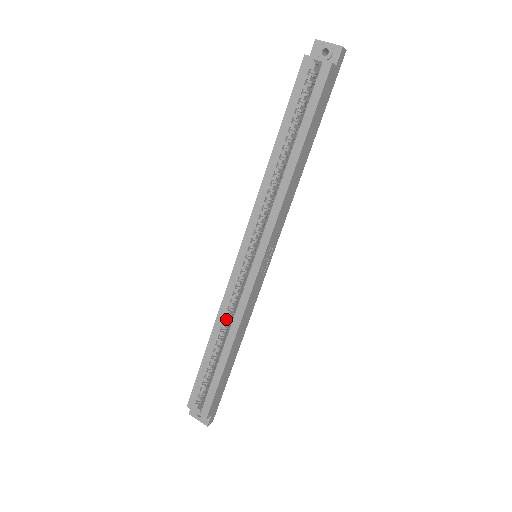
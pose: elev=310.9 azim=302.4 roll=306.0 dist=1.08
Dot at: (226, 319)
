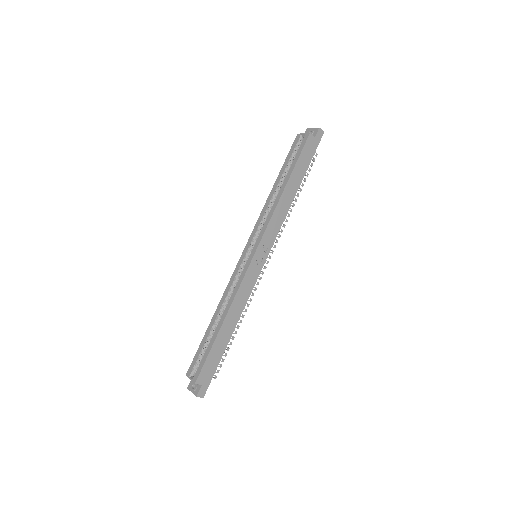
Dot at: (227, 299)
